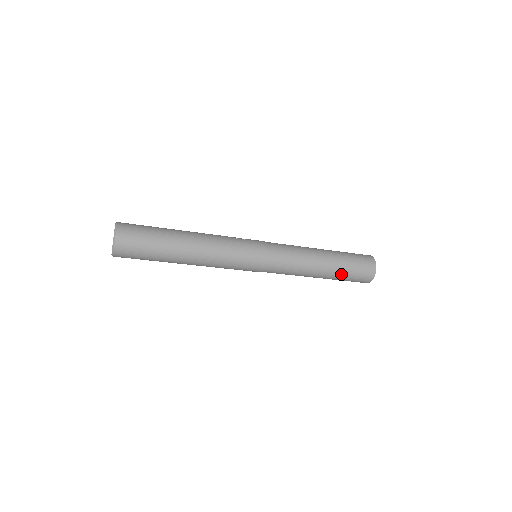
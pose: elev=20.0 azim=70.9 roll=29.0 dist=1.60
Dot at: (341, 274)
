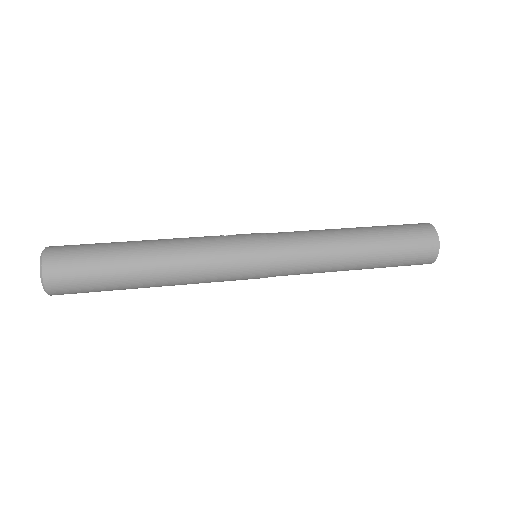
Dot at: (387, 255)
